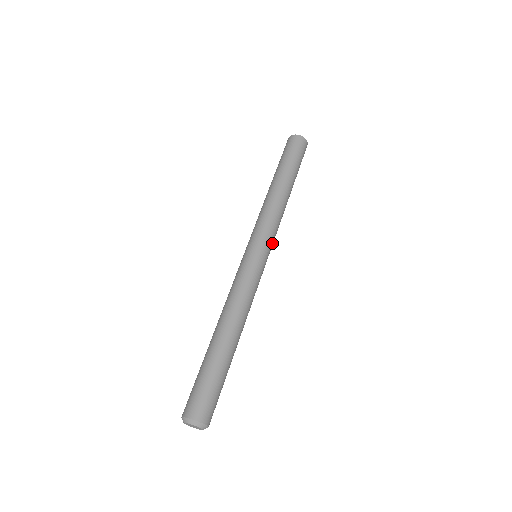
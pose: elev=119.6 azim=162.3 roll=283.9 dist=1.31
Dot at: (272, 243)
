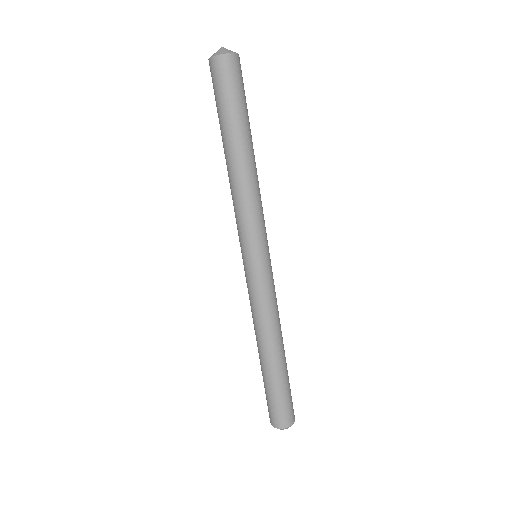
Dot at: (261, 237)
